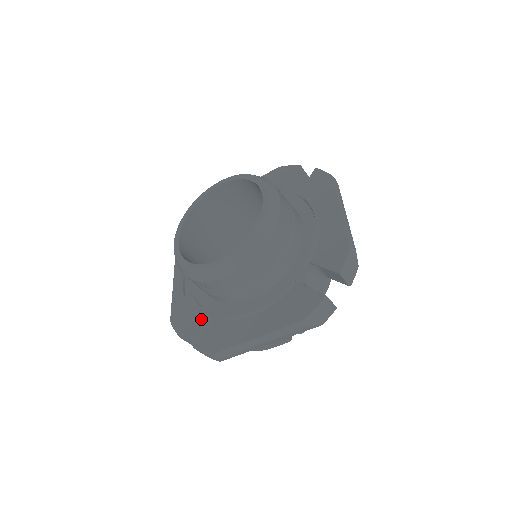
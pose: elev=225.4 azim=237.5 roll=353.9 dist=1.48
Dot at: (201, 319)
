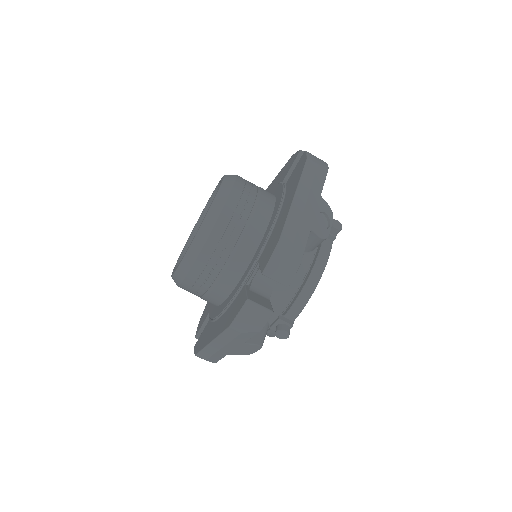
Dot at: occluded
